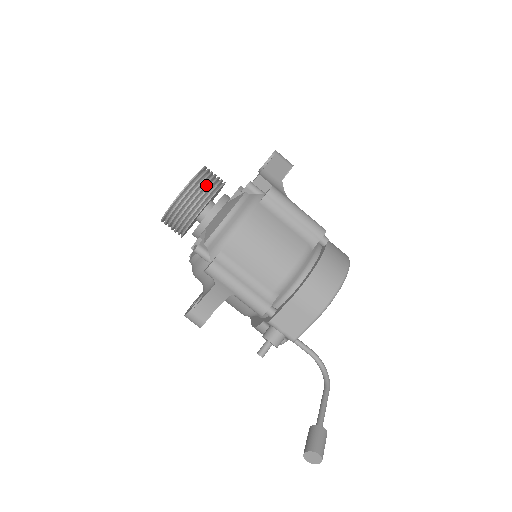
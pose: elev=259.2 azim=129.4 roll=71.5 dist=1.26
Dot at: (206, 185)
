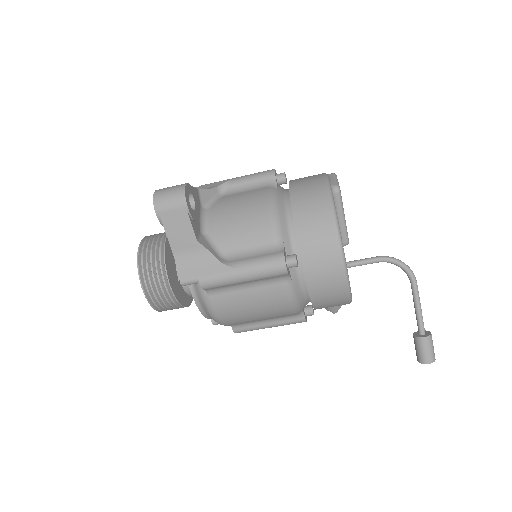
Dot at: (160, 293)
